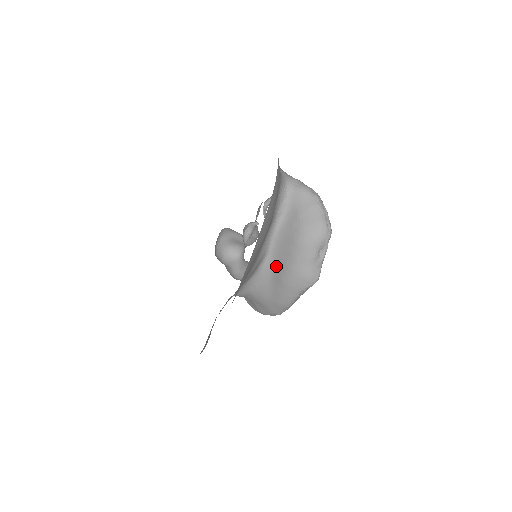
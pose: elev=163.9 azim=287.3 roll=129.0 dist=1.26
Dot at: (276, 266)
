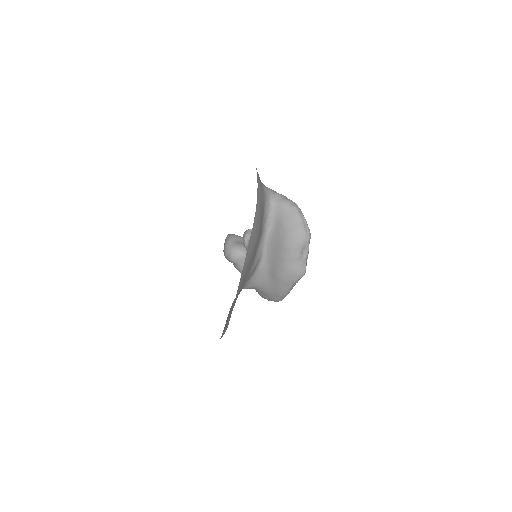
Dot at: (271, 265)
